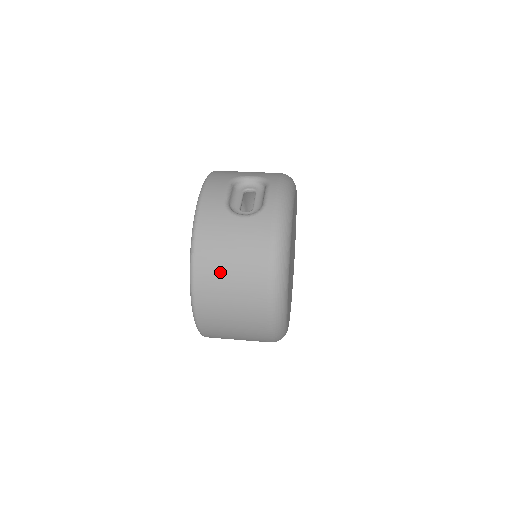
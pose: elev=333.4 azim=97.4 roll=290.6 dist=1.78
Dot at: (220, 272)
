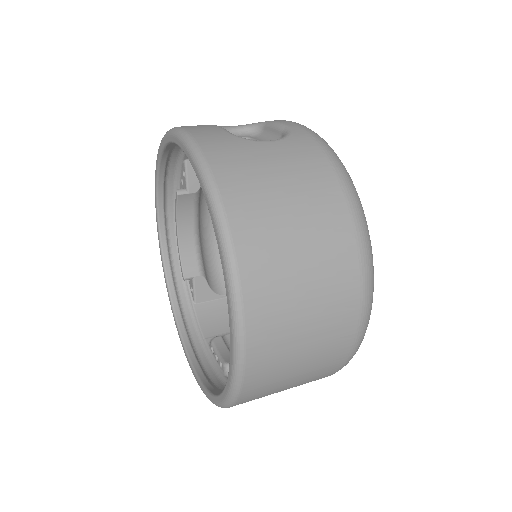
Dot at: (275, 220)
